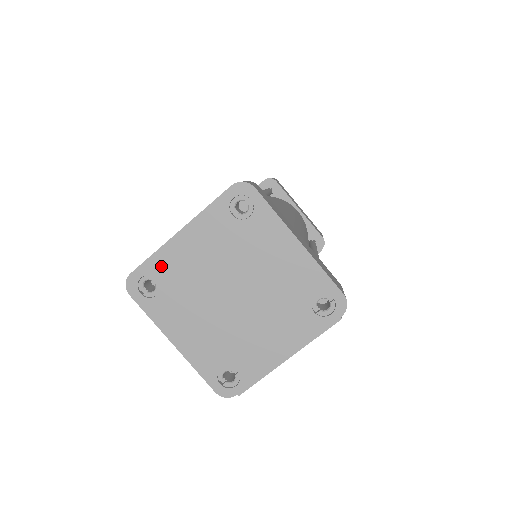
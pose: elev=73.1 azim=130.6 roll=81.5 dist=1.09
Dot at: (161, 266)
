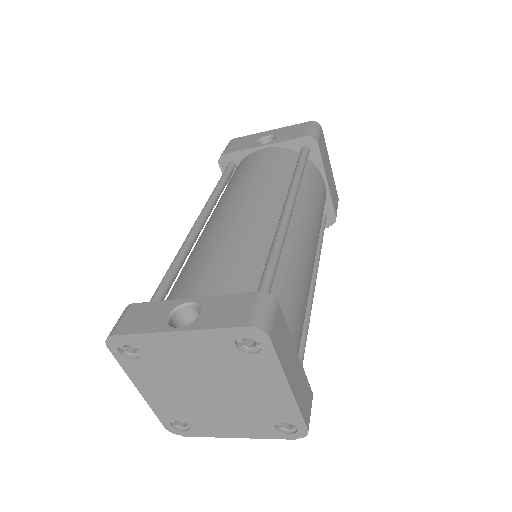
Dot at: (147, 344)
